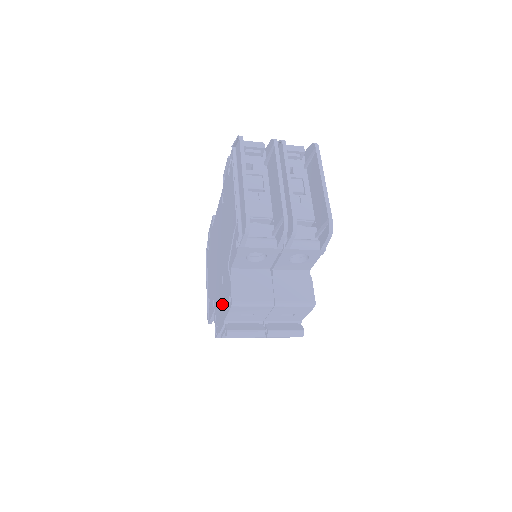
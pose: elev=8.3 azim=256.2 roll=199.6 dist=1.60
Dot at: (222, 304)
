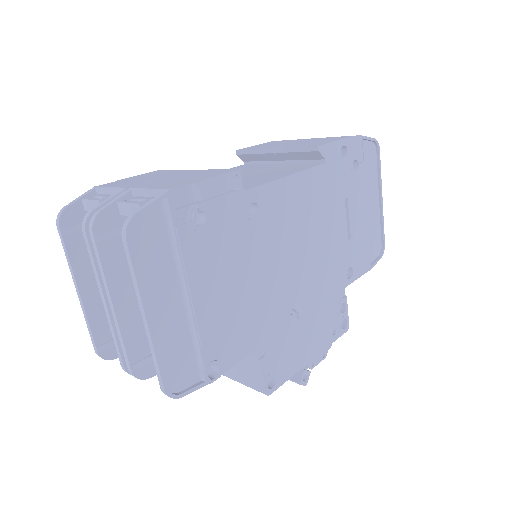
Dot at: occluded
